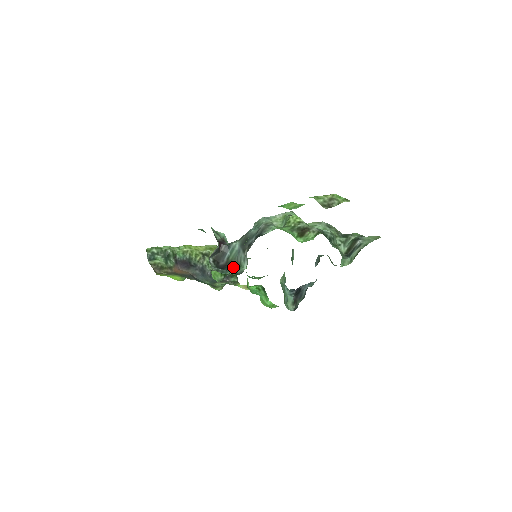
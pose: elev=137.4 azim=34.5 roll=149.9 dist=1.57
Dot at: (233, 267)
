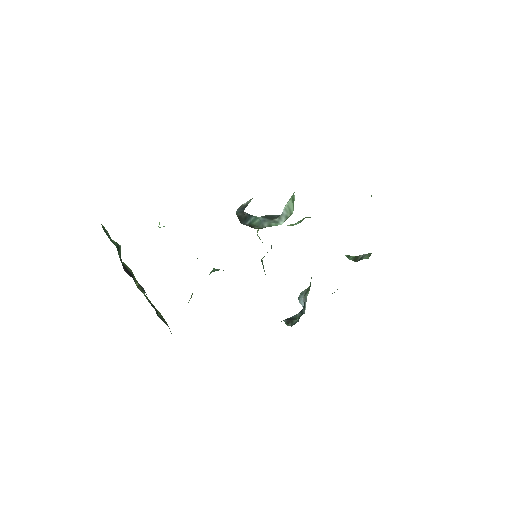
Dot at: (260, 228)
